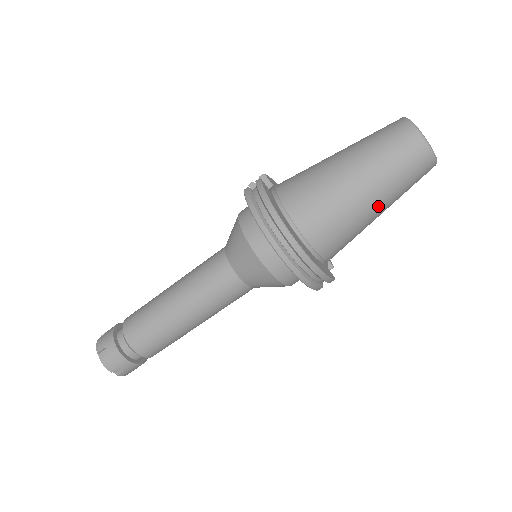
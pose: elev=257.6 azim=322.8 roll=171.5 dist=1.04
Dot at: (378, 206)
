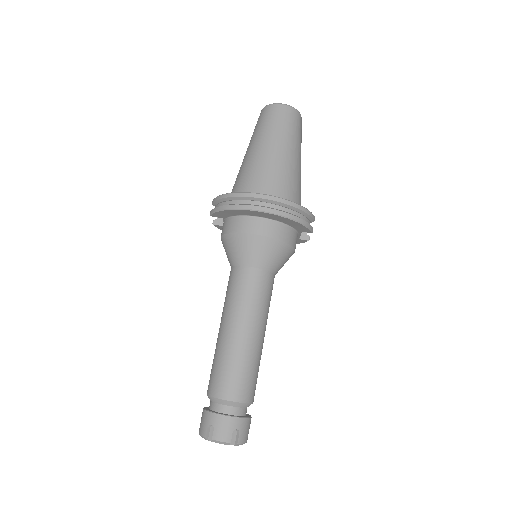
Dot at: (292, 152)
